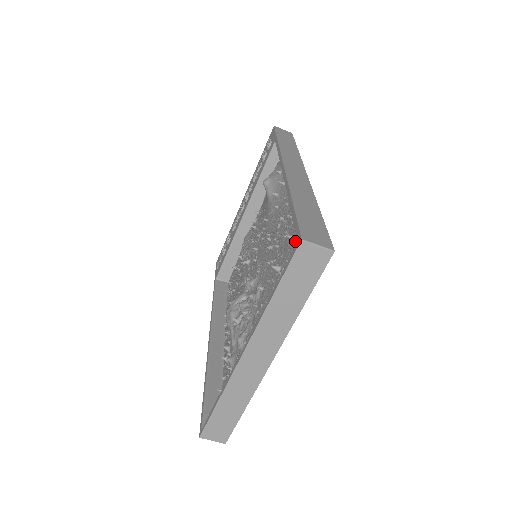
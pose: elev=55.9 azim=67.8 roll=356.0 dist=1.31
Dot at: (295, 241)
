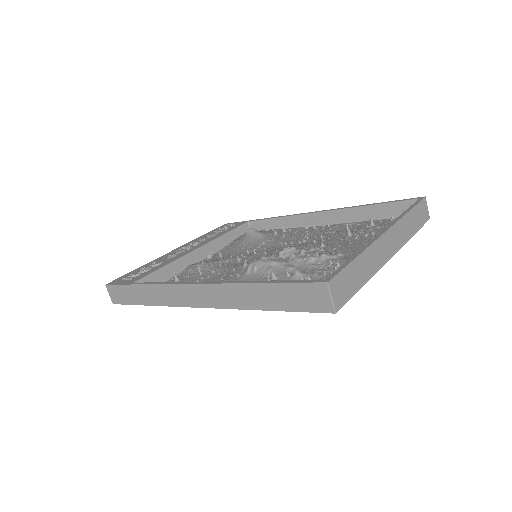
Dot at: (363, 226)
